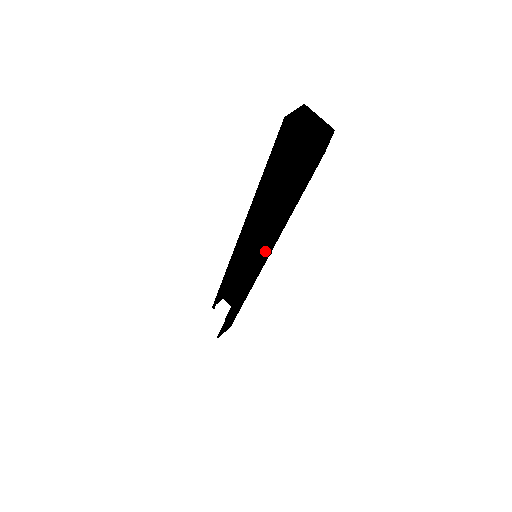
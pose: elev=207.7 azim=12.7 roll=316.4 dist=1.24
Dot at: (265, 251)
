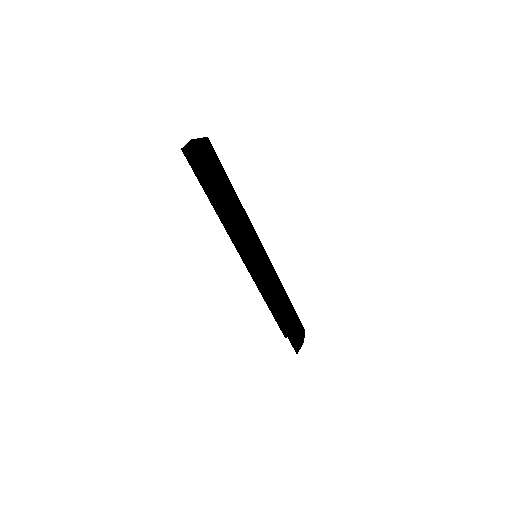
Dot at: (239, 235)
